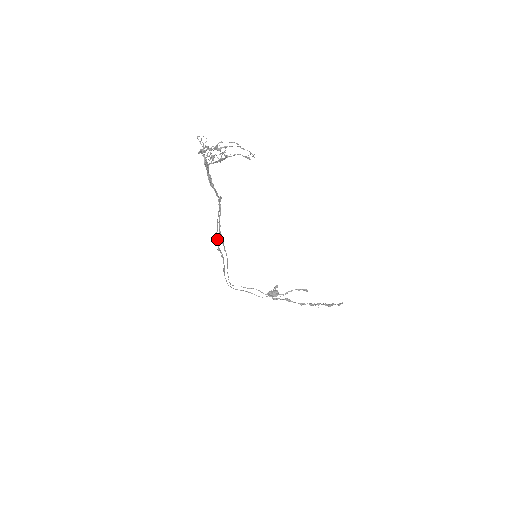
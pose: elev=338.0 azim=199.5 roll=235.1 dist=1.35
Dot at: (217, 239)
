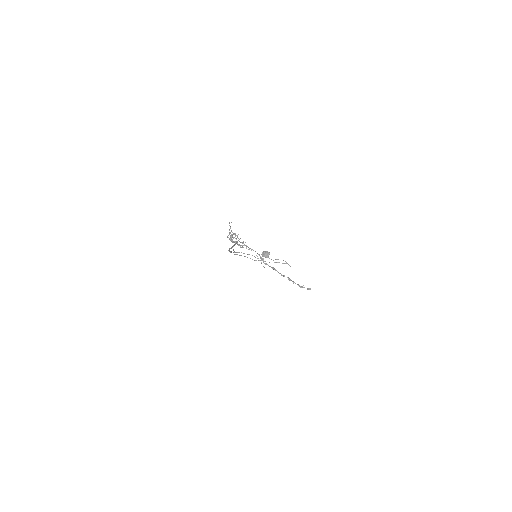
Dot at: (229, 249)
